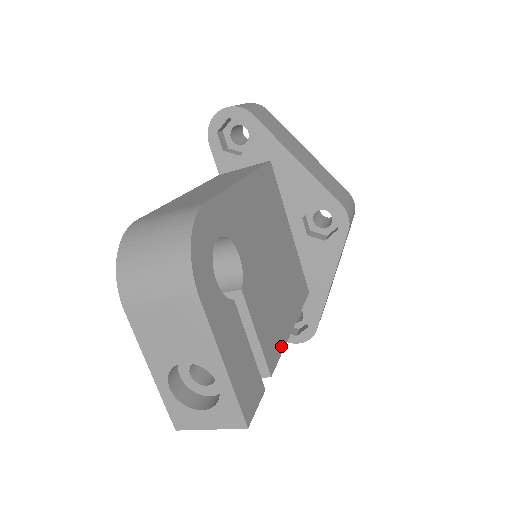
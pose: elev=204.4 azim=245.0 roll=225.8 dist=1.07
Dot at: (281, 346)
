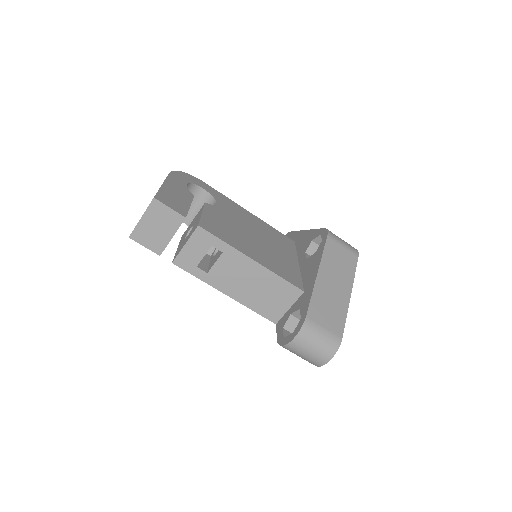
Dot at: (226, 241)
